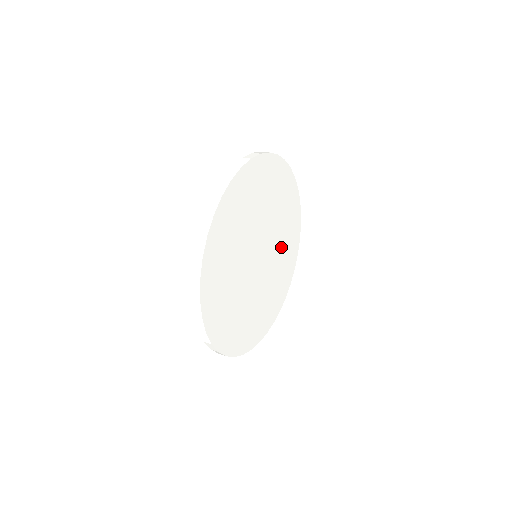
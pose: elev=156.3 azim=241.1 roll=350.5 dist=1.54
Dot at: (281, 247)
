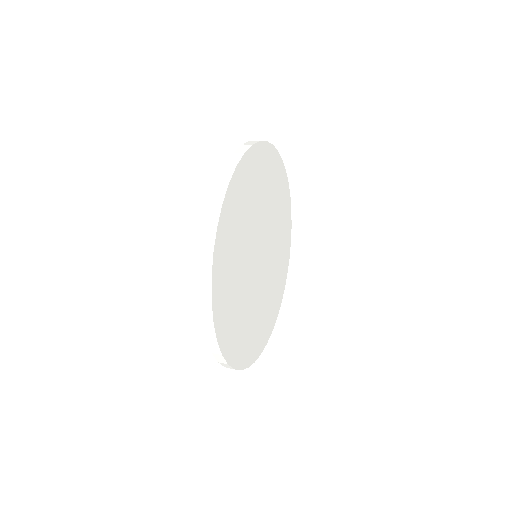
Dot at: (273, 273)
